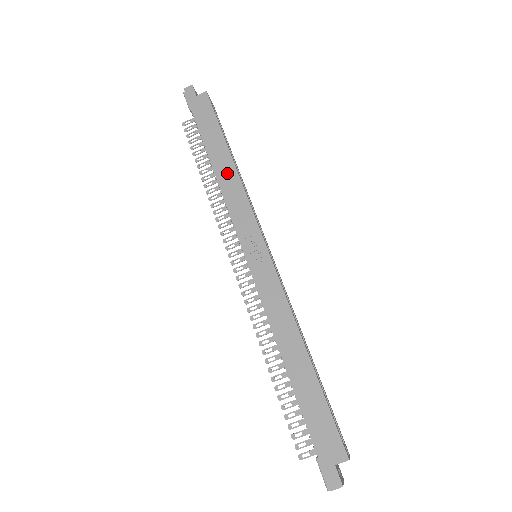
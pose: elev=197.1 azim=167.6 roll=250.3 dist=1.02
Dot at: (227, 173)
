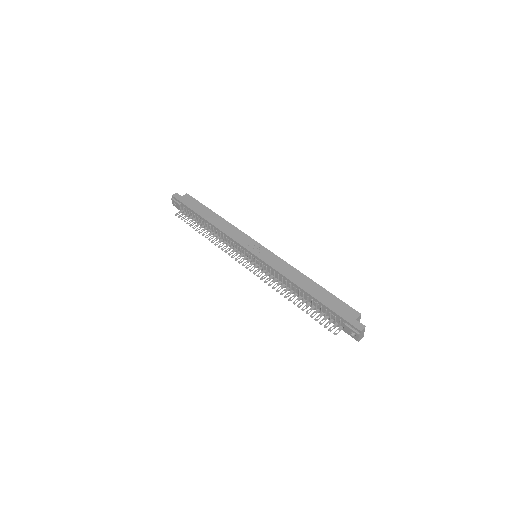
Dot at: (220, 223)
